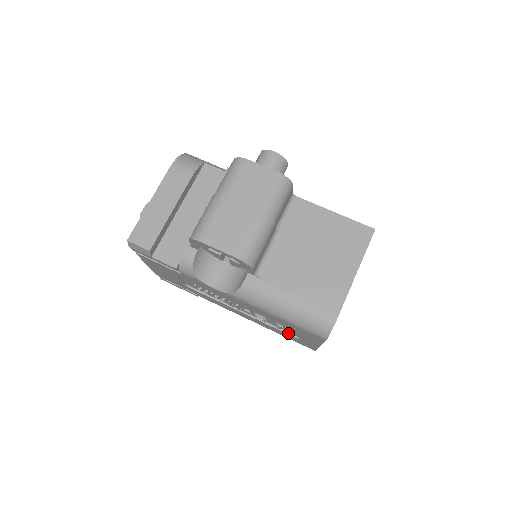
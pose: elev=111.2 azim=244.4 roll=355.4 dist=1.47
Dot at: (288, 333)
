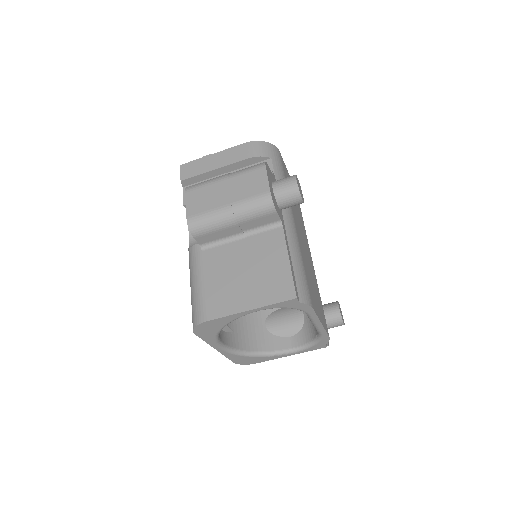
Dot at: occluded
